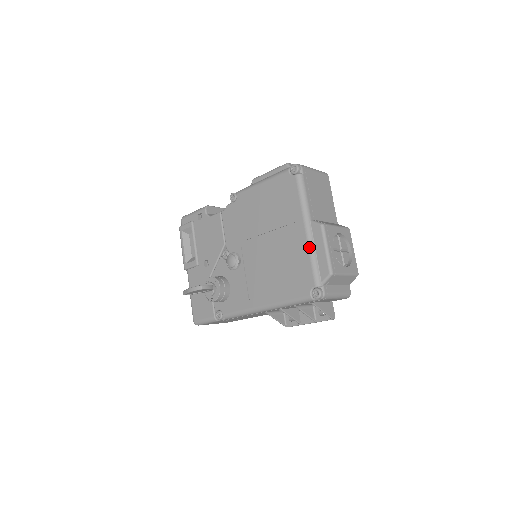
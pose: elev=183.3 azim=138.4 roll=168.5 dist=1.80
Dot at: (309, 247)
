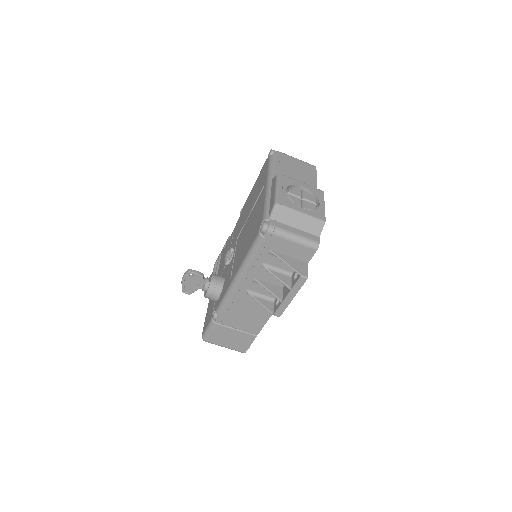
Dot at: (265, 196)
